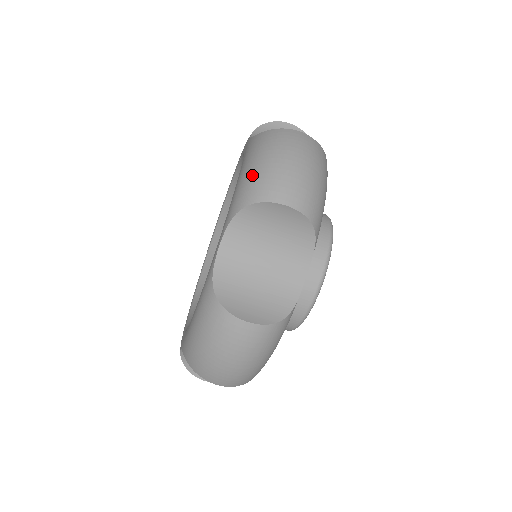
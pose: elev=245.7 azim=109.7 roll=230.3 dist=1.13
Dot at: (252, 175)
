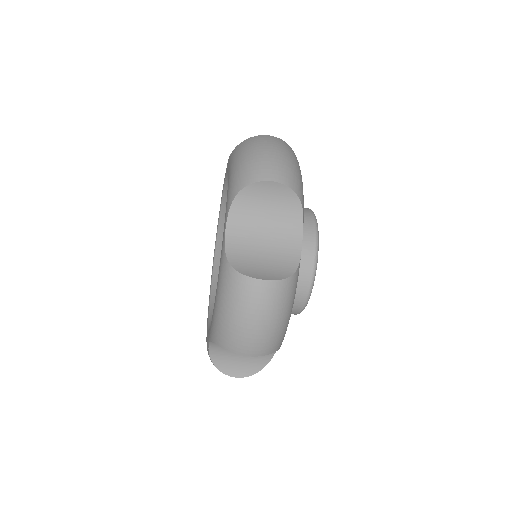
Dot at: (221, 325)
